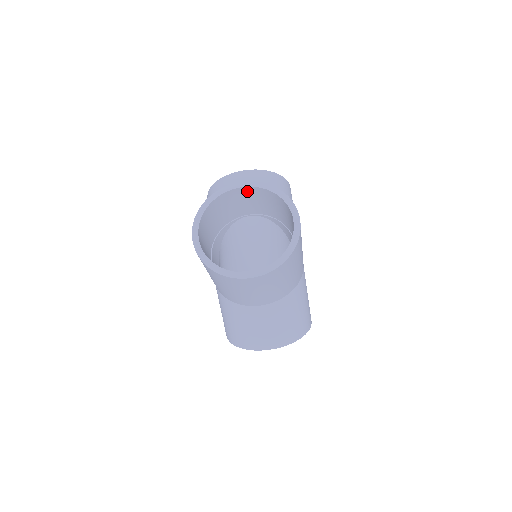
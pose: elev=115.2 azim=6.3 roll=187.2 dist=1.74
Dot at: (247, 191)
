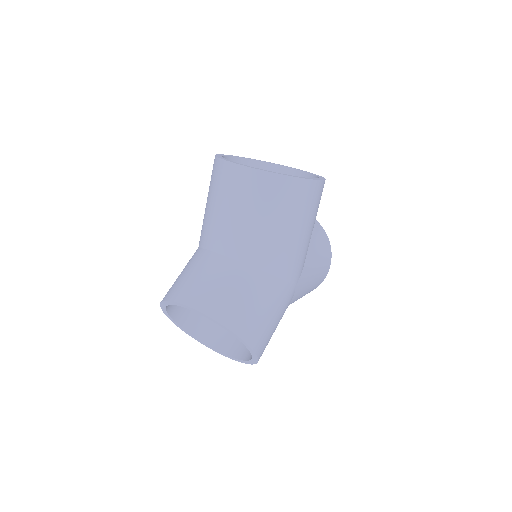
Dot at: occluded
